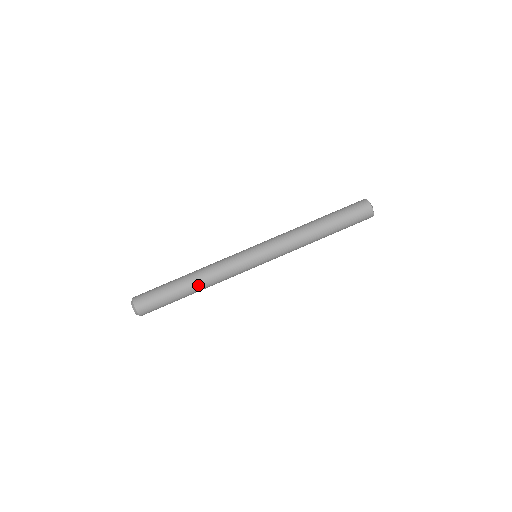
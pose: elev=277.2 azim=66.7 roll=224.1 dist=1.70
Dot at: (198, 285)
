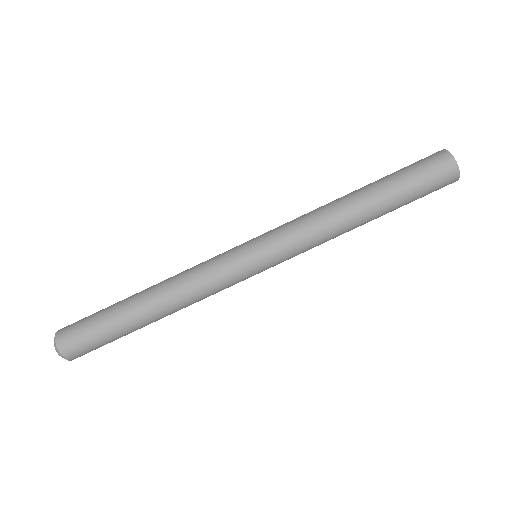
Dot at: (154, 297)
